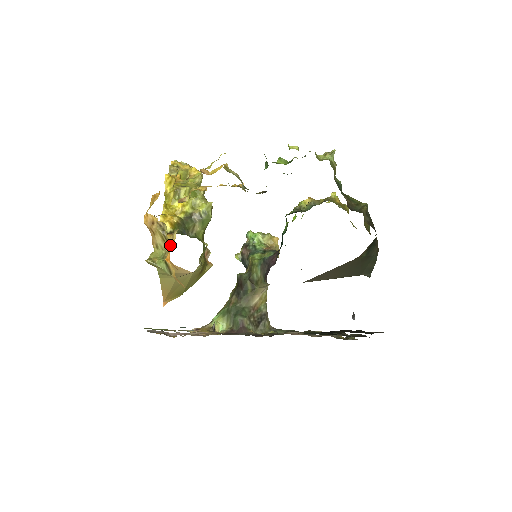
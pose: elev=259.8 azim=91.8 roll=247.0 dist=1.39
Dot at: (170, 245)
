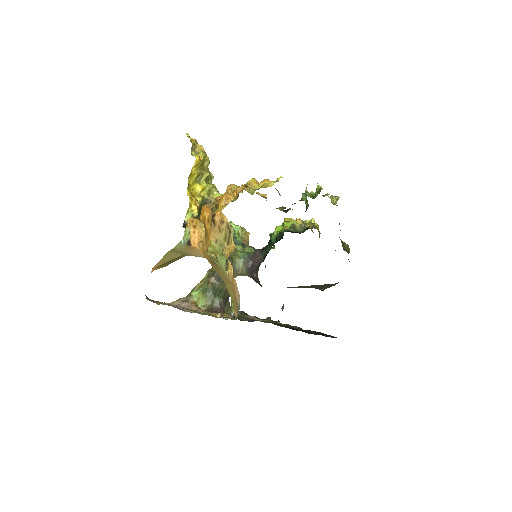
Dot at: (230, 245)
